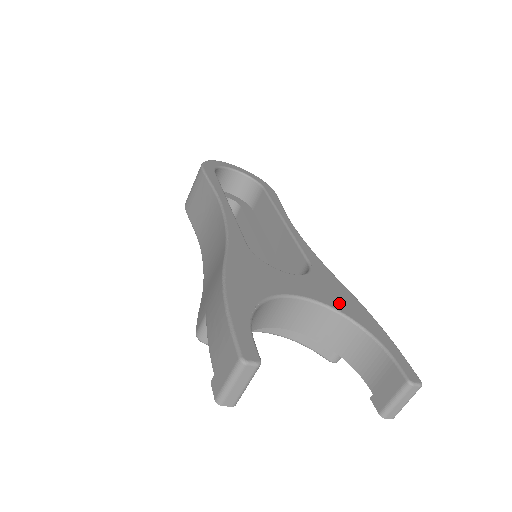
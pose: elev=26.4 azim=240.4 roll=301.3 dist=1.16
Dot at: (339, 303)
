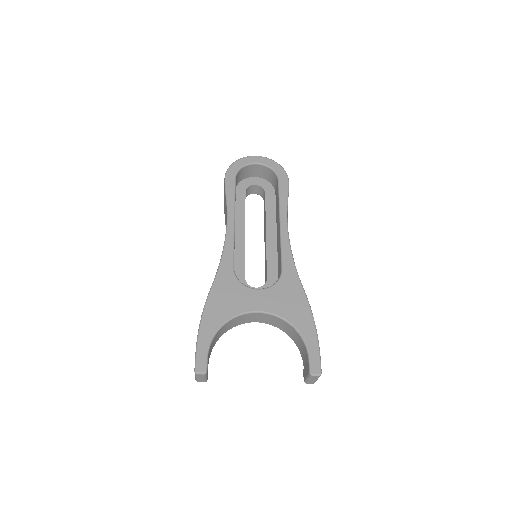
Dot at: (288, 311)
